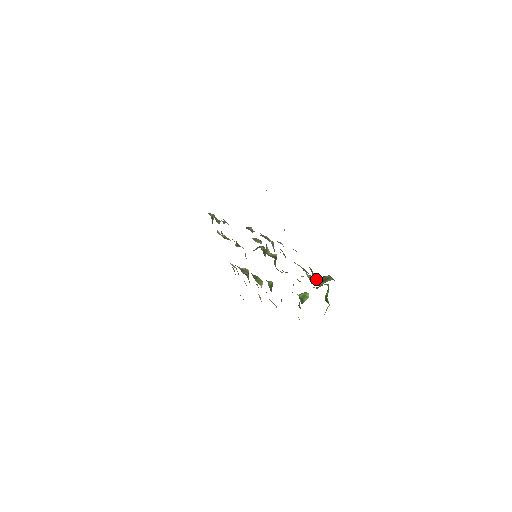
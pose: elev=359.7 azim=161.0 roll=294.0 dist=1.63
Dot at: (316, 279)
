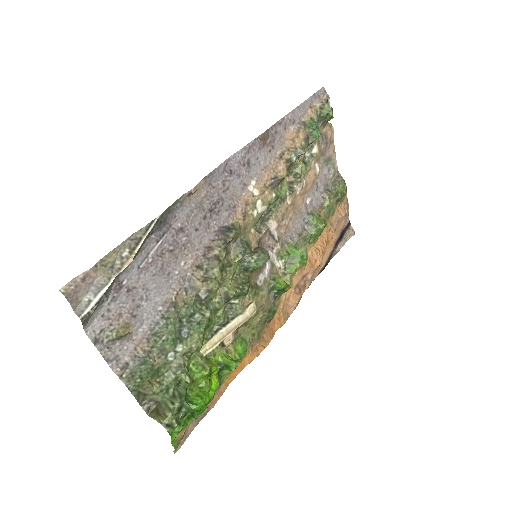
Dot at: (159, 400)
